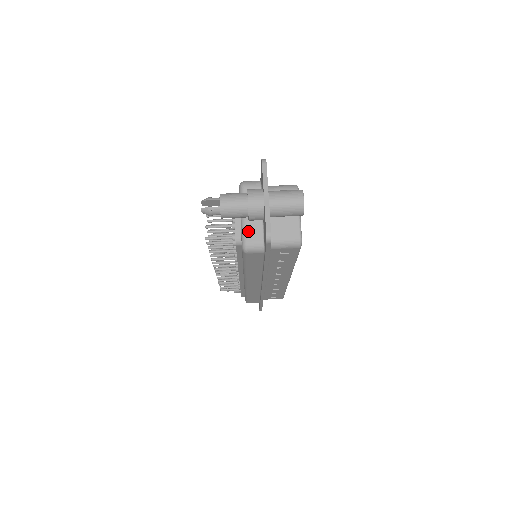
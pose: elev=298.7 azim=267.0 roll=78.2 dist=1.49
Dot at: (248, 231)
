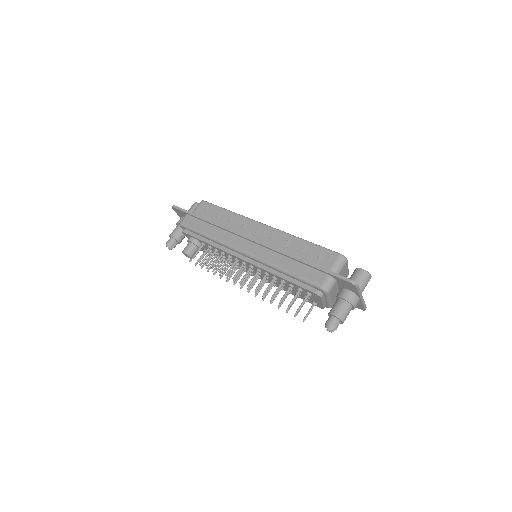
Dot at: (333, 303)
